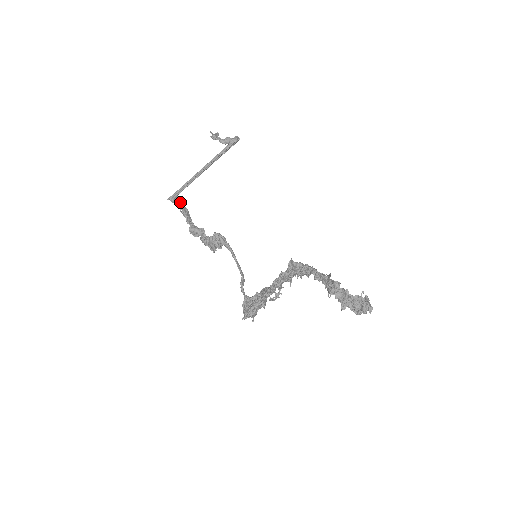
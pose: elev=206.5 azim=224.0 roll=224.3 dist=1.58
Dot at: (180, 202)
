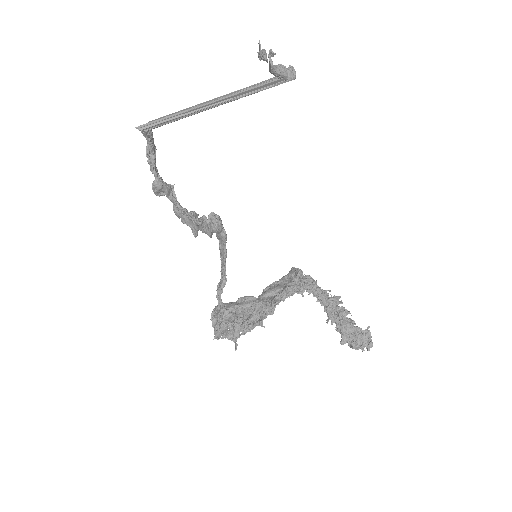
Dot at: occluded
